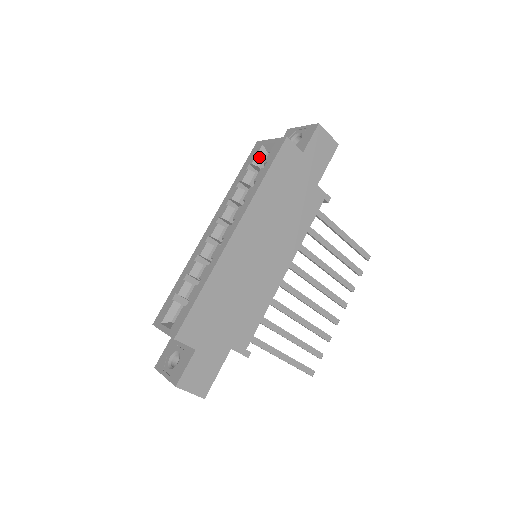
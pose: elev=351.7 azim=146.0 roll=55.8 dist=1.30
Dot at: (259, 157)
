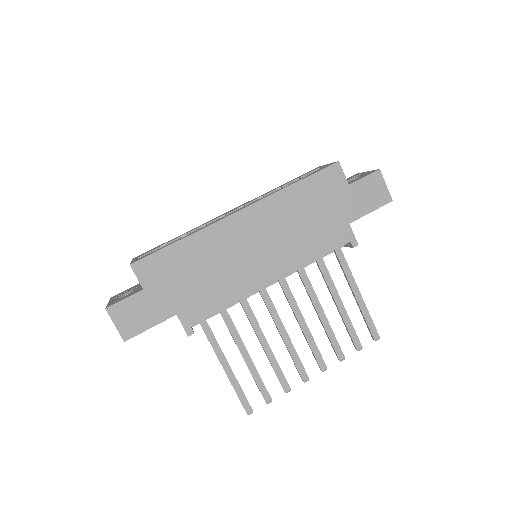
Dot at: occluded
